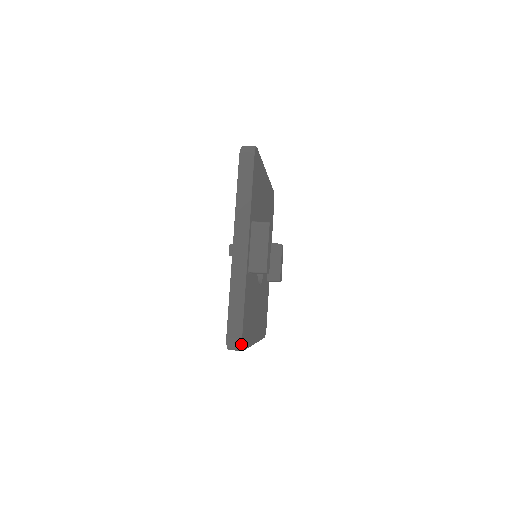
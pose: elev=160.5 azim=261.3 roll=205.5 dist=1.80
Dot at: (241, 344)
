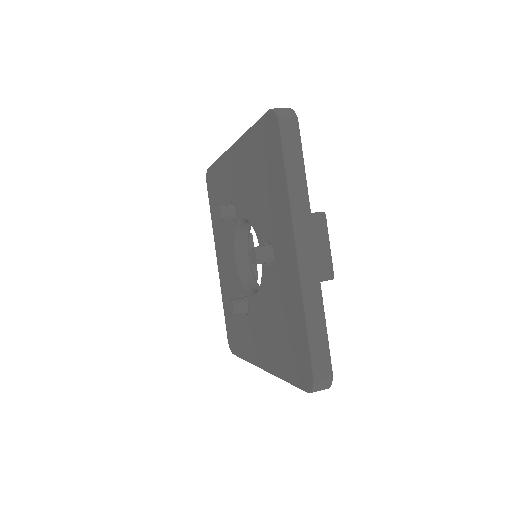
Dot at: occluded
